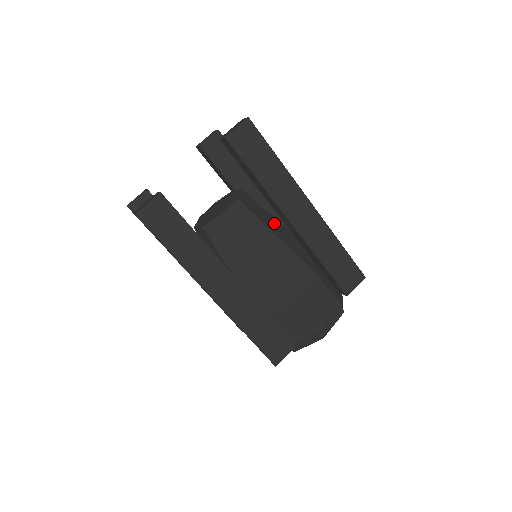
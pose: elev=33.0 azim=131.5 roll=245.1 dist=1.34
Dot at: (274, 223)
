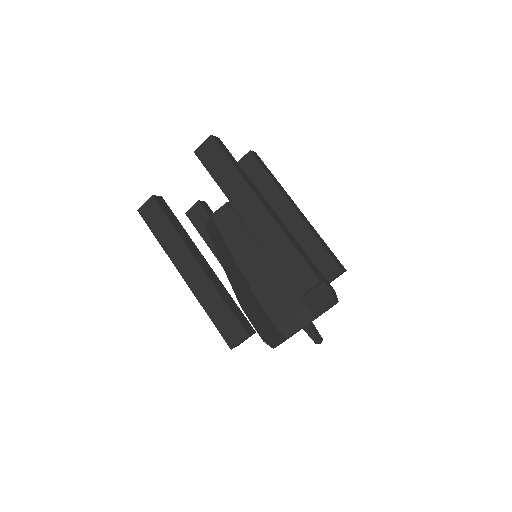
Dot at: occluded
